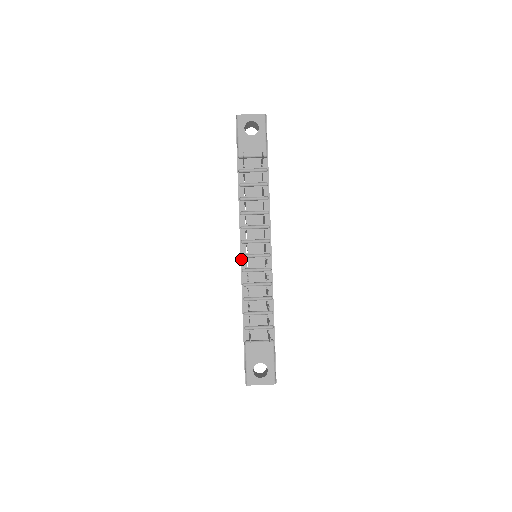
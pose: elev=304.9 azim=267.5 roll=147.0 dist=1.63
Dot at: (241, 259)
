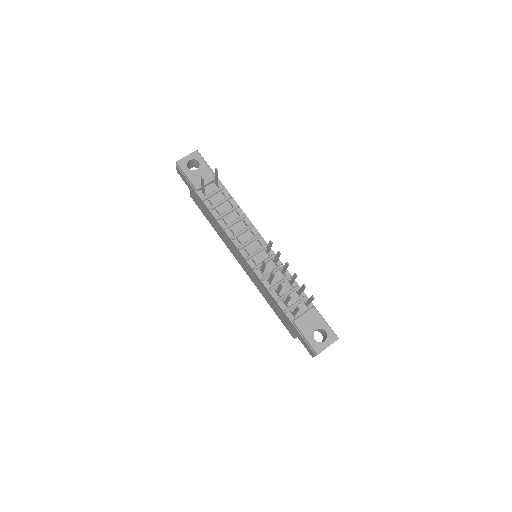
Dot at: (247, 262)
